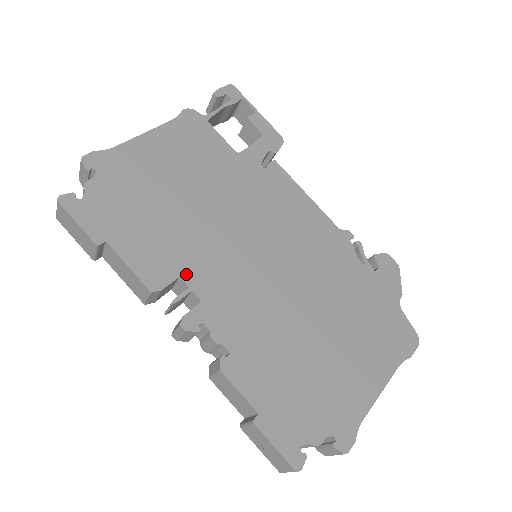
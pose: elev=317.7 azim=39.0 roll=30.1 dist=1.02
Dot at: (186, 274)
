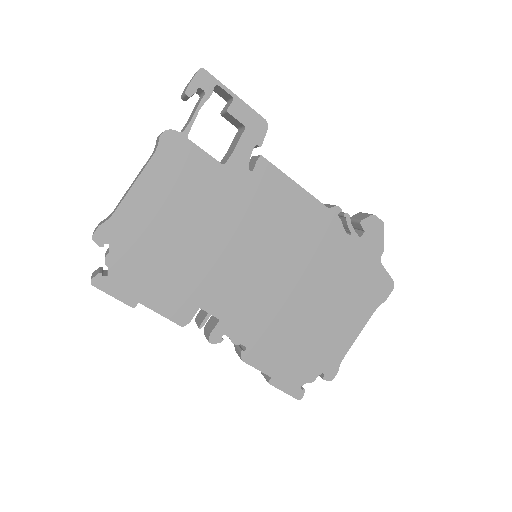
Dot at: (204, 304)
